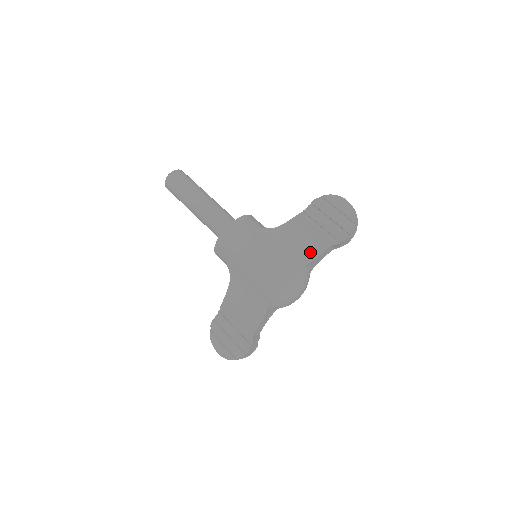
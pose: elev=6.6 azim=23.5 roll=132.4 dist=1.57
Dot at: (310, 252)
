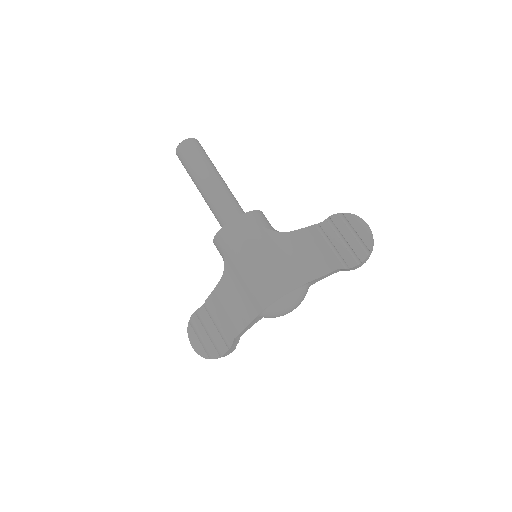
Dot at: (315, 269)
